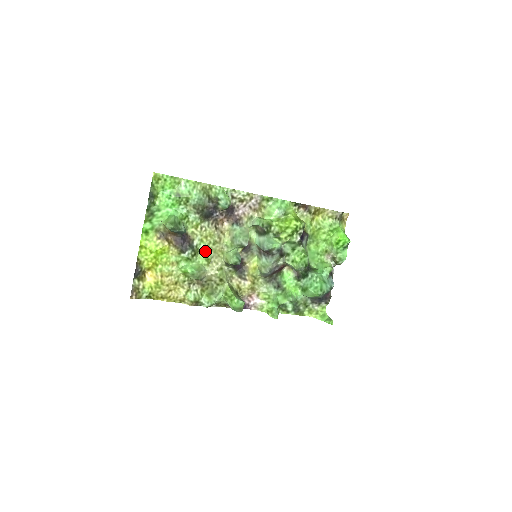
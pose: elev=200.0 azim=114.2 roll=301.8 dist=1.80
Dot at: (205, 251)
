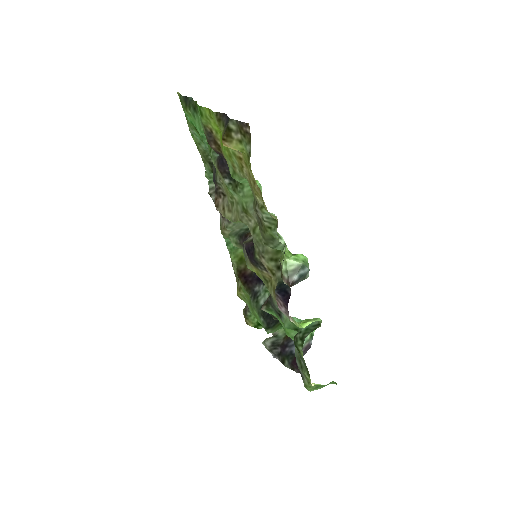
Dot at: (237, 196)
